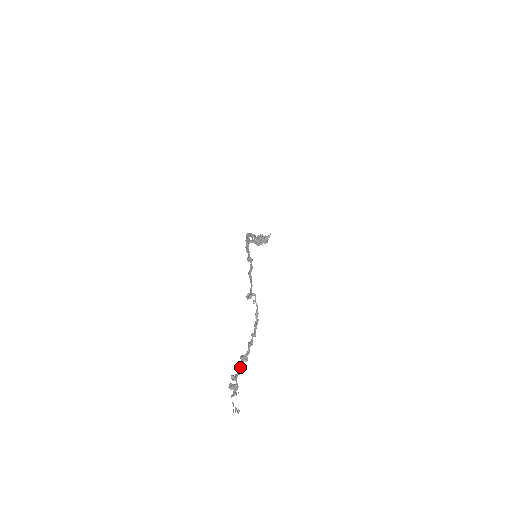
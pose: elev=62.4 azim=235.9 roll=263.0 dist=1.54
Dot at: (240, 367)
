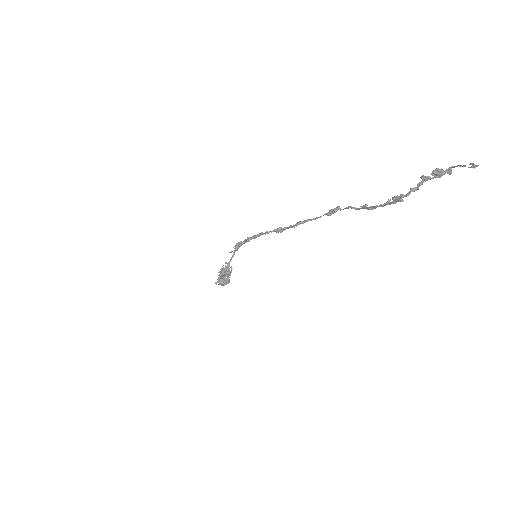
Dot at: (407, 193)
